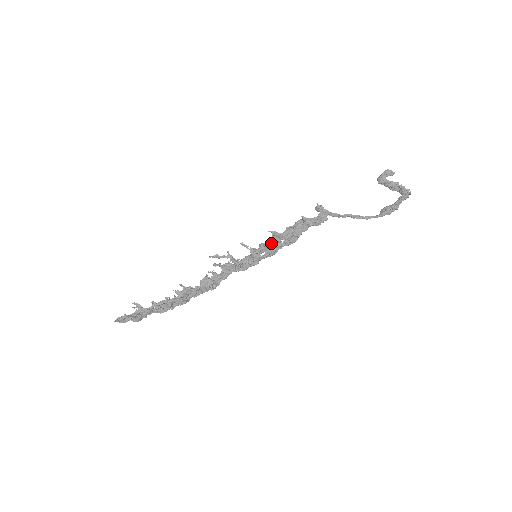
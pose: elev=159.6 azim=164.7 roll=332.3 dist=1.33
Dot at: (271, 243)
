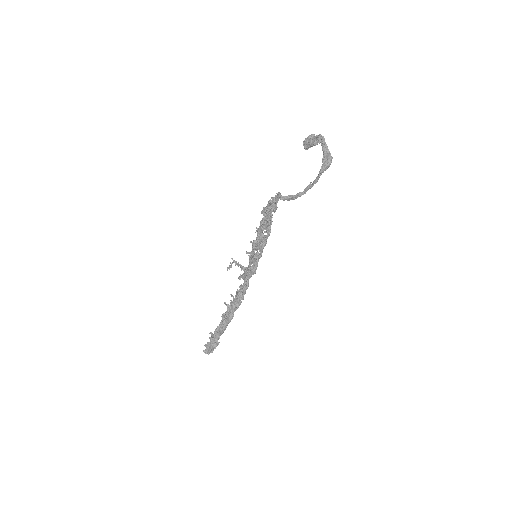
Dot at: (256, 239)
